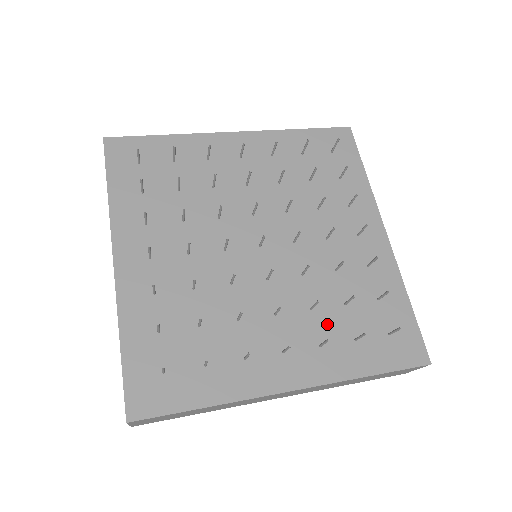
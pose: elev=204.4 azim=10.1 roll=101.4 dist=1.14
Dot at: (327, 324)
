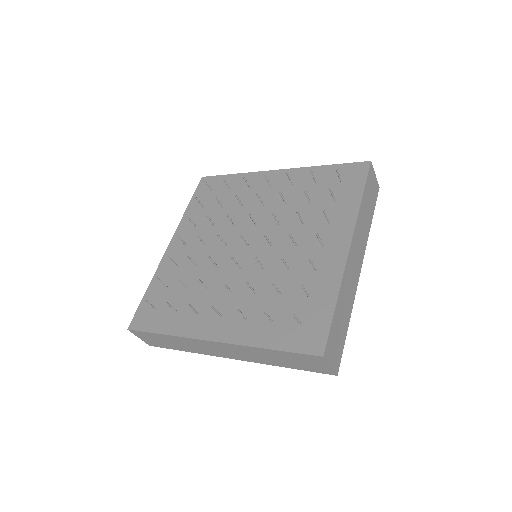
Dot at: (317, 216)
